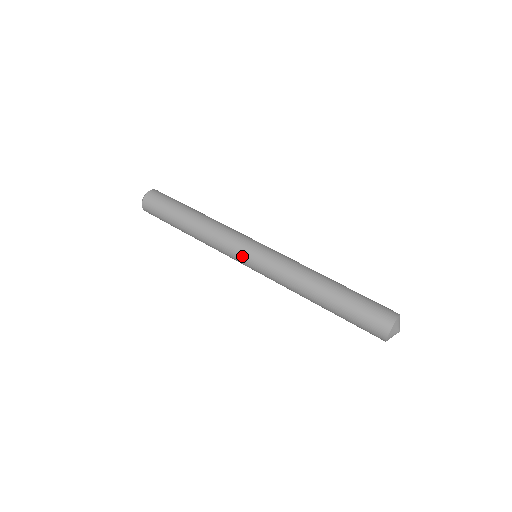
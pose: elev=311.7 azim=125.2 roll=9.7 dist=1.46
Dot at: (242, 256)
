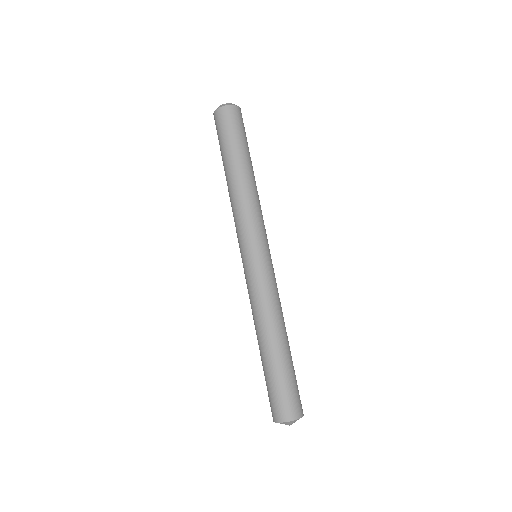
Dot at: occluded
